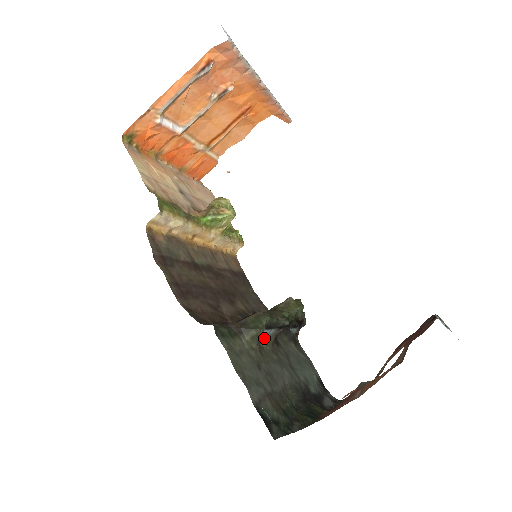
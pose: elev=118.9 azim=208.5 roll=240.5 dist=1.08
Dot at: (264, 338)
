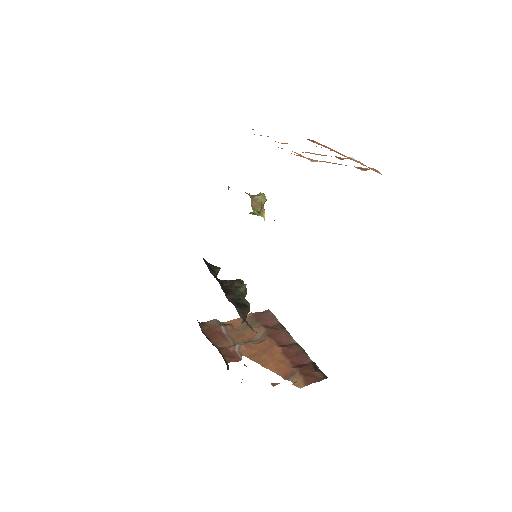
Dot at: occluded
